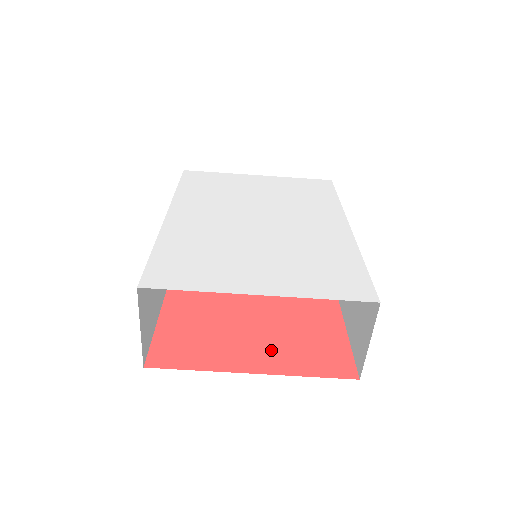
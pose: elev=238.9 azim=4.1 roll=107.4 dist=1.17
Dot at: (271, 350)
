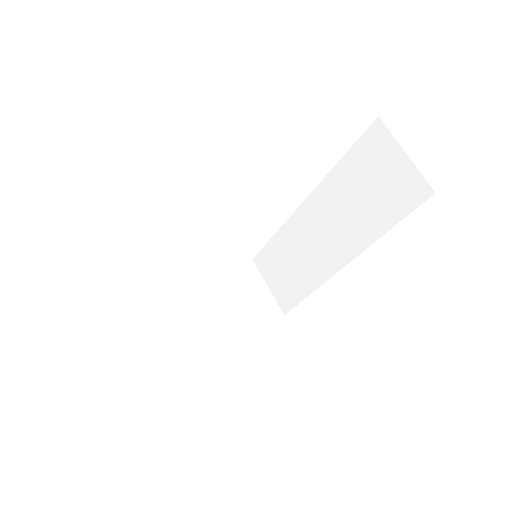
Dot at: occluded
